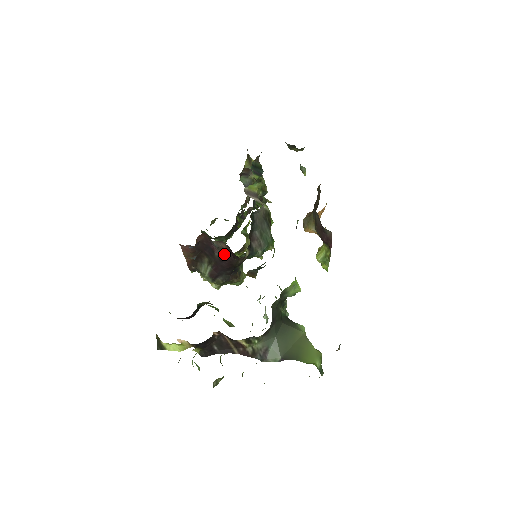
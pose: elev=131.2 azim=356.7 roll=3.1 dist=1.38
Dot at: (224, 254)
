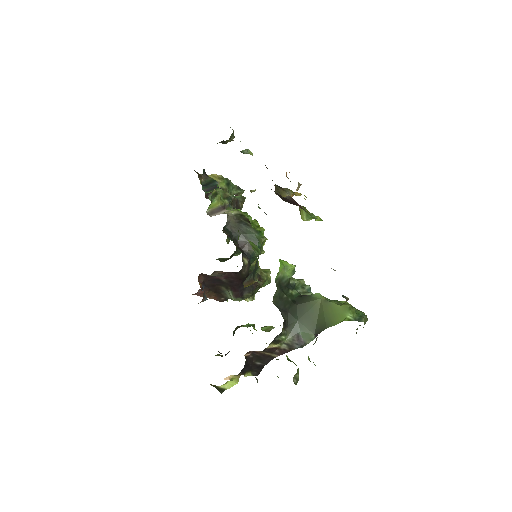
Dot at: (228, 276)
